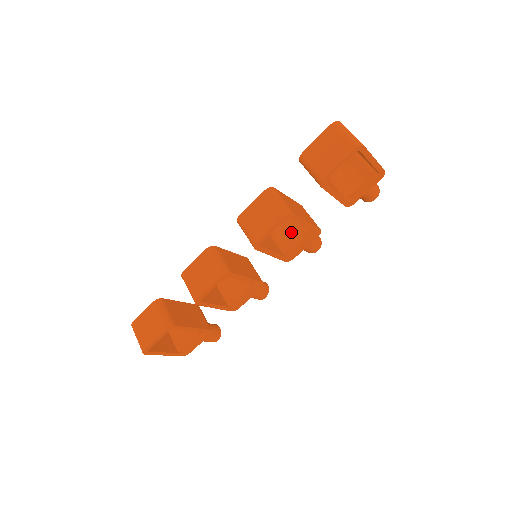
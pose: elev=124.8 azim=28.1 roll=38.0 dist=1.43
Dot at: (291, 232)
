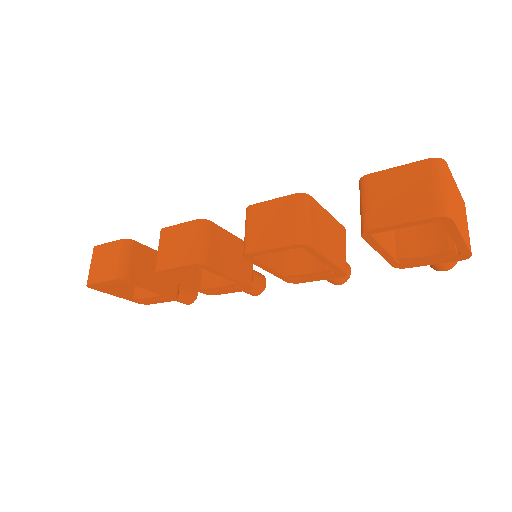
Dot at: (310, 254)
